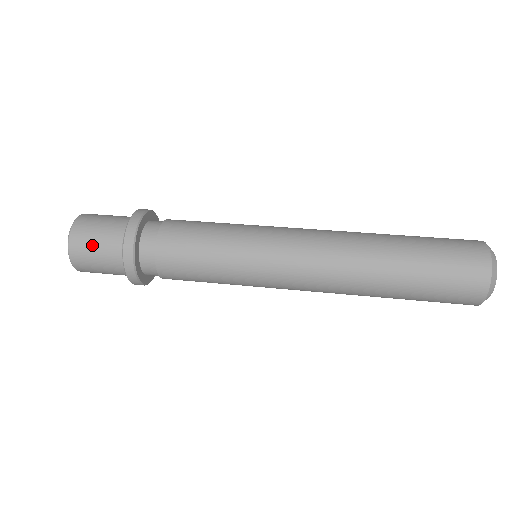
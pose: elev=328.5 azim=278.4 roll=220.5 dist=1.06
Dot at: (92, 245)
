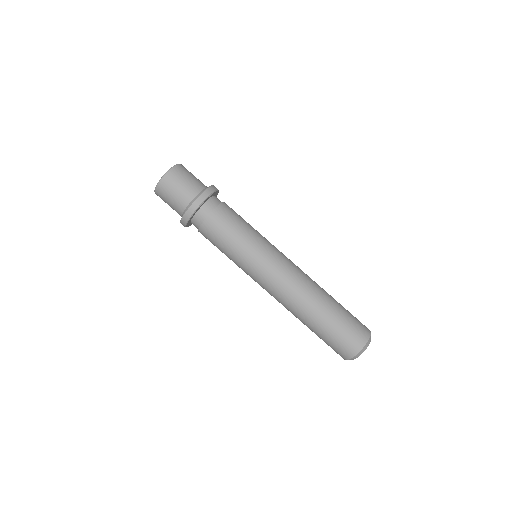
Dot at: occluded
